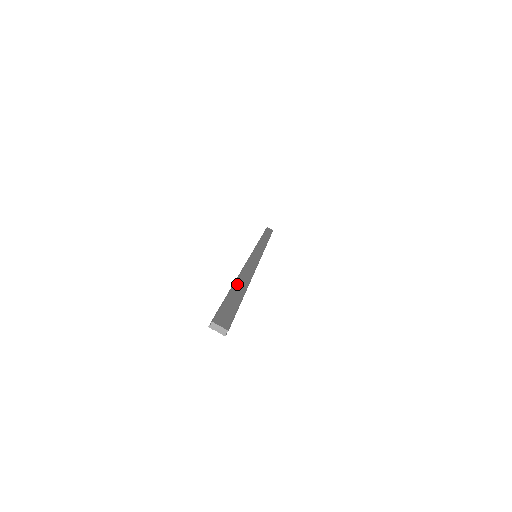
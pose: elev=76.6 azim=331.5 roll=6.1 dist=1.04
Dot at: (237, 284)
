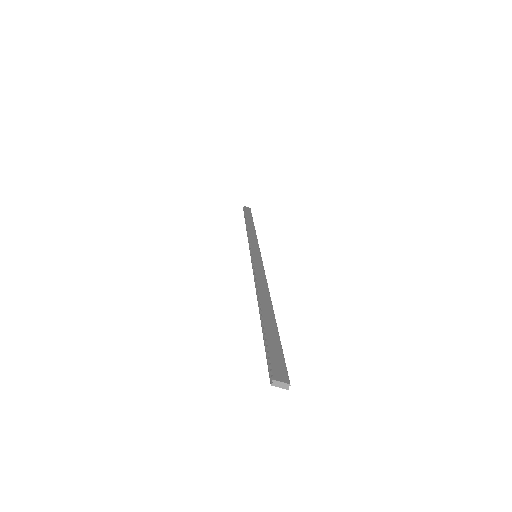
Dot at: (264, 310)
